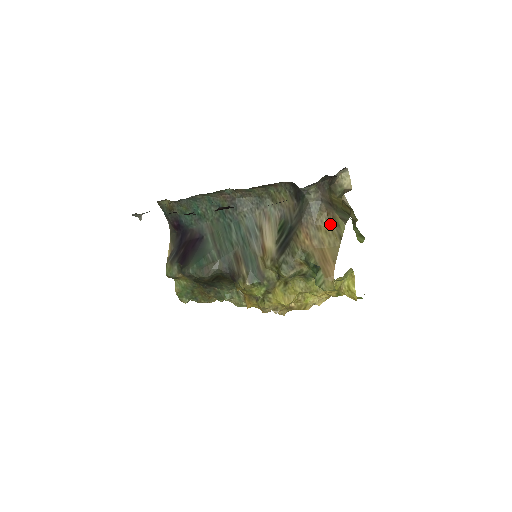
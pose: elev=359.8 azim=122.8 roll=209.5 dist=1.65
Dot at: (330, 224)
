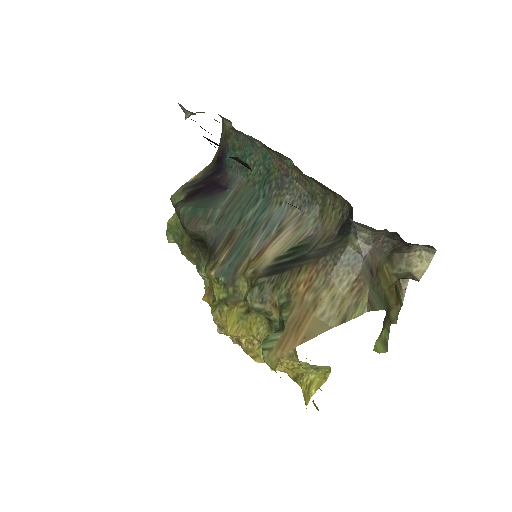
Dot at: (348, 293)
